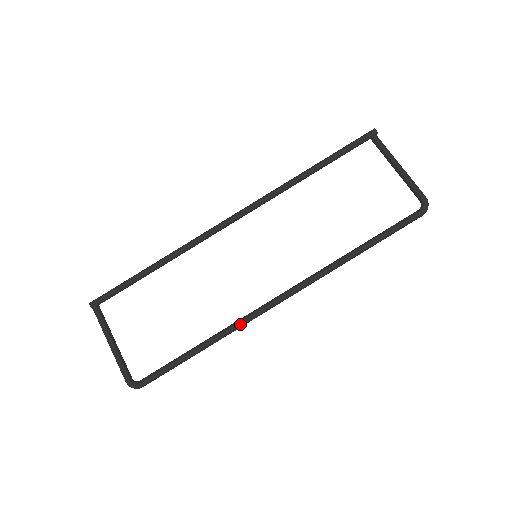
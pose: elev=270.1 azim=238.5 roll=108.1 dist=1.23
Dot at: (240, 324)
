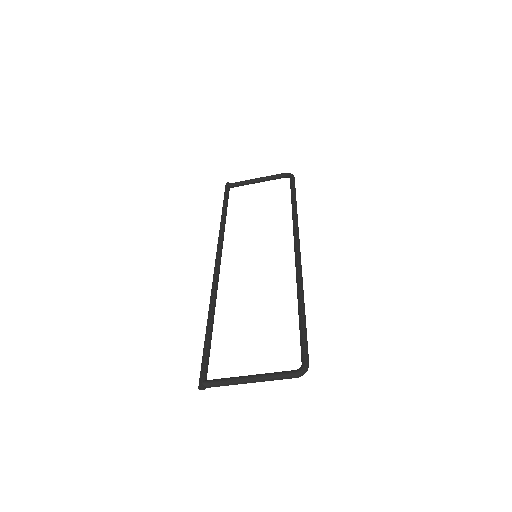
Dot at: (300, 275)
